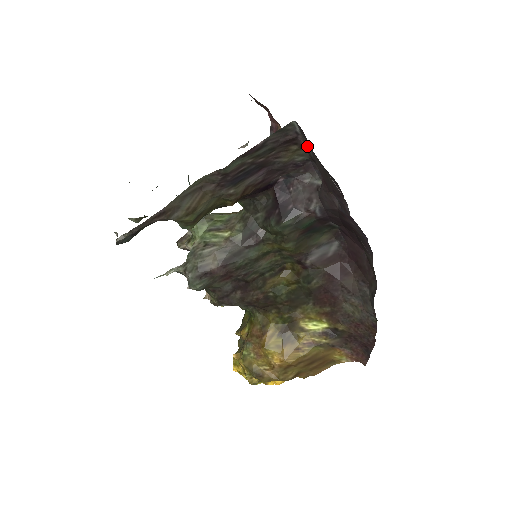
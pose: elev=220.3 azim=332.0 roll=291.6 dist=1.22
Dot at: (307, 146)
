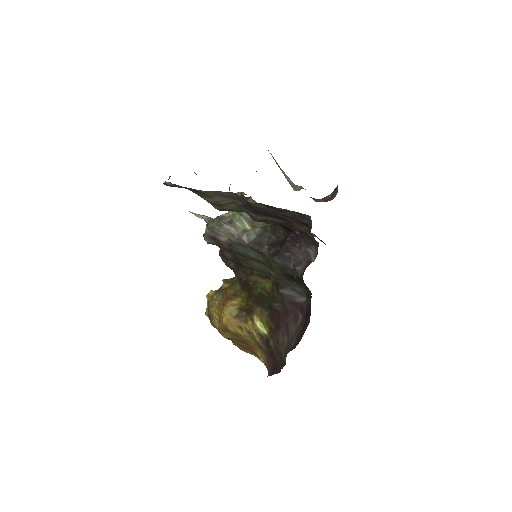
Dot at: occluded
